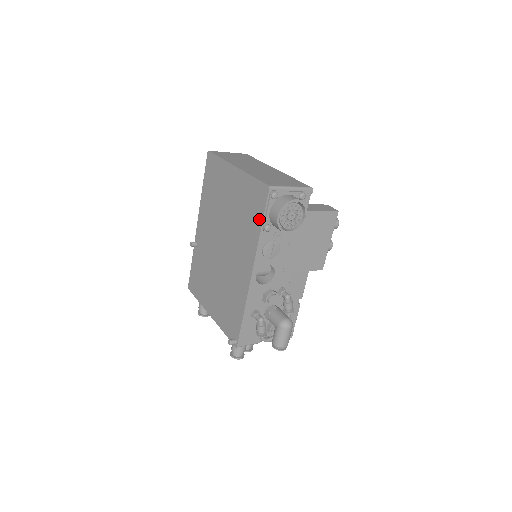
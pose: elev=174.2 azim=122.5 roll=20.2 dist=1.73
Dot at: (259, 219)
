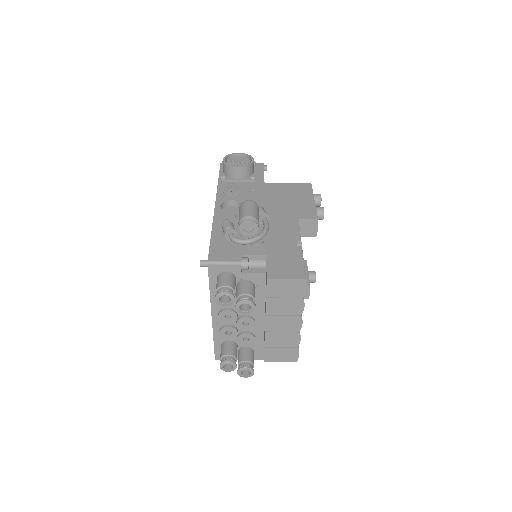
Dot at: occluded
